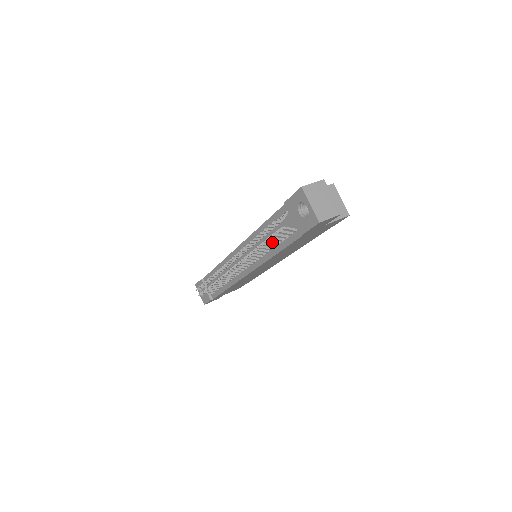
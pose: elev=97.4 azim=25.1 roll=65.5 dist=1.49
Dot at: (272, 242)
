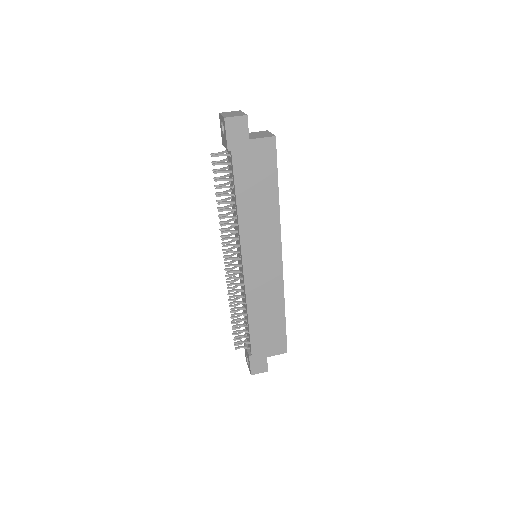
Dot at: (226, 186)
